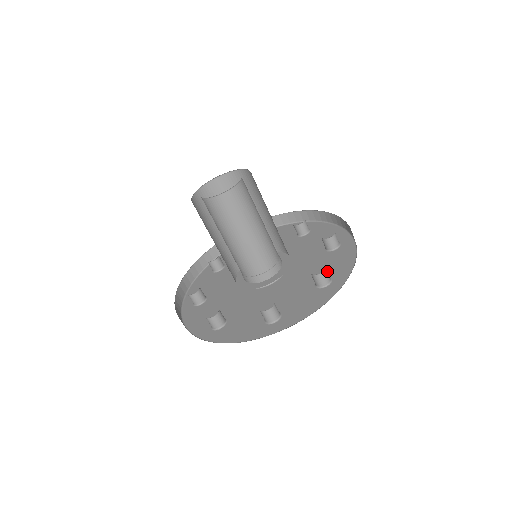
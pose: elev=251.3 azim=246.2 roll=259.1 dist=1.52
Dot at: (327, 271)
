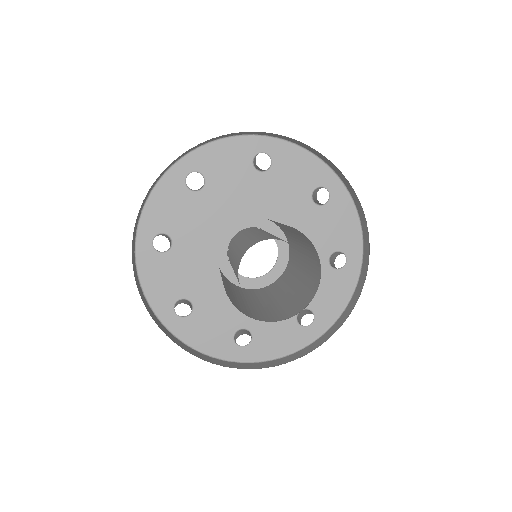
Dot at: occluded
